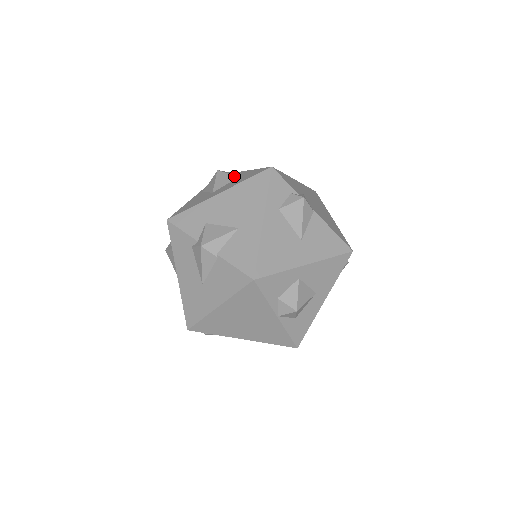
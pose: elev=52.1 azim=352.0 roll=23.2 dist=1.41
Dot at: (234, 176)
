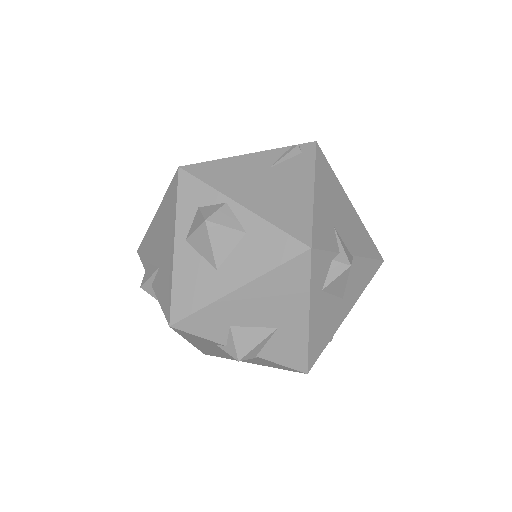
Dot at: (238, 232)
